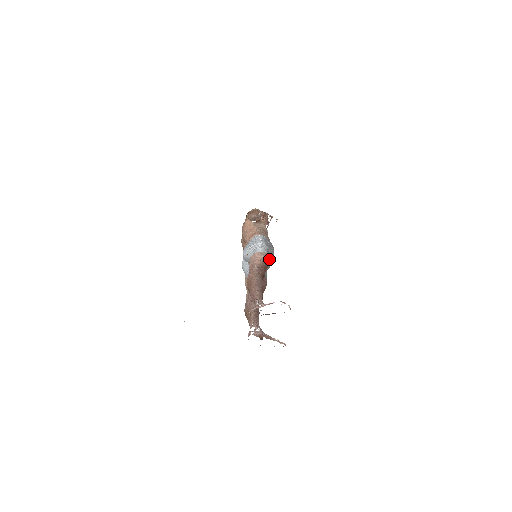
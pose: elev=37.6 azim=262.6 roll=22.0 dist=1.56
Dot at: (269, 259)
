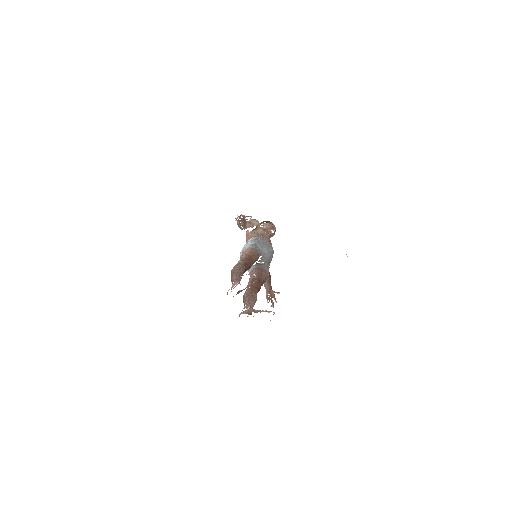
Dot at: (255, 251)
